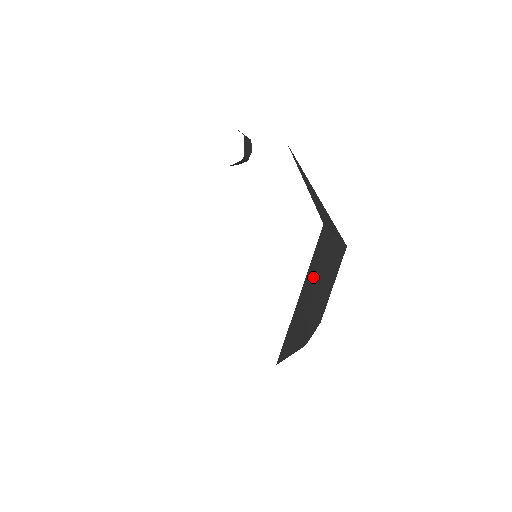
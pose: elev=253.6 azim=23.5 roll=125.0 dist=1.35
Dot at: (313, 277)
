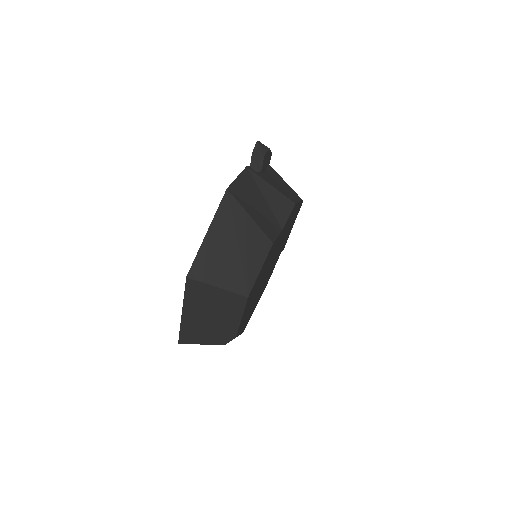
Dot at: (199, 306)
